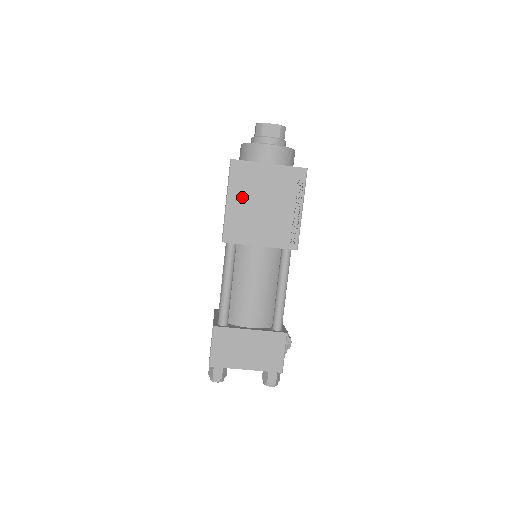
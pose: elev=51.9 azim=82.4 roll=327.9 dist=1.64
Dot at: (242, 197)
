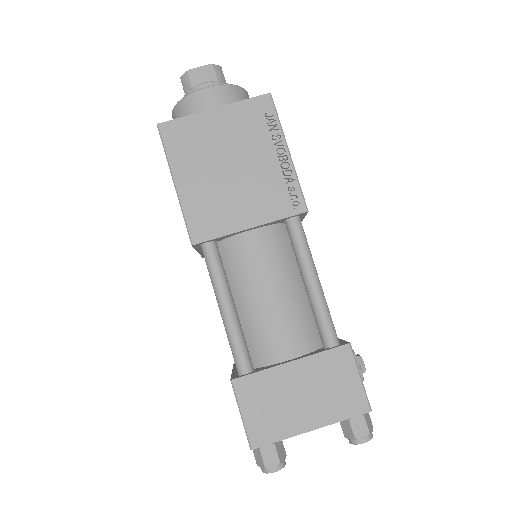
Dot at: (195, 169)
